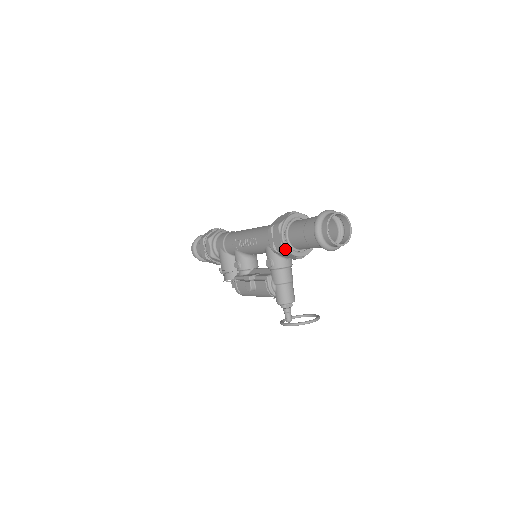
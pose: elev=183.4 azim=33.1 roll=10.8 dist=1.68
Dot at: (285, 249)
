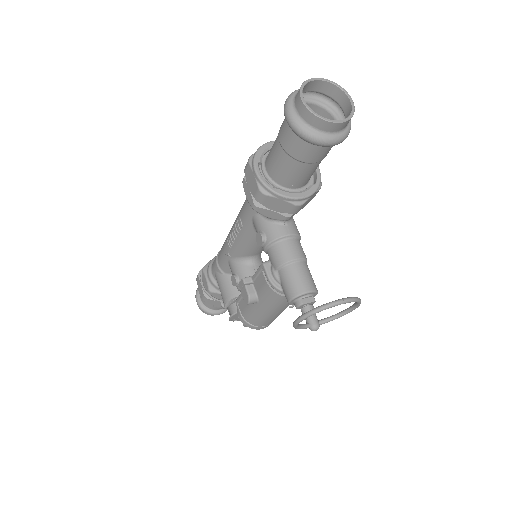
Dot at: (265, 189)
